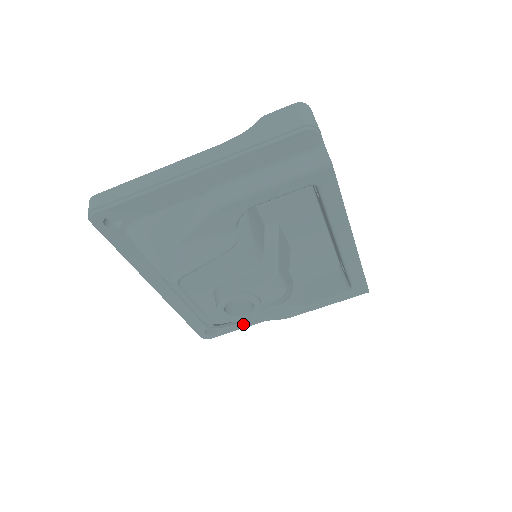
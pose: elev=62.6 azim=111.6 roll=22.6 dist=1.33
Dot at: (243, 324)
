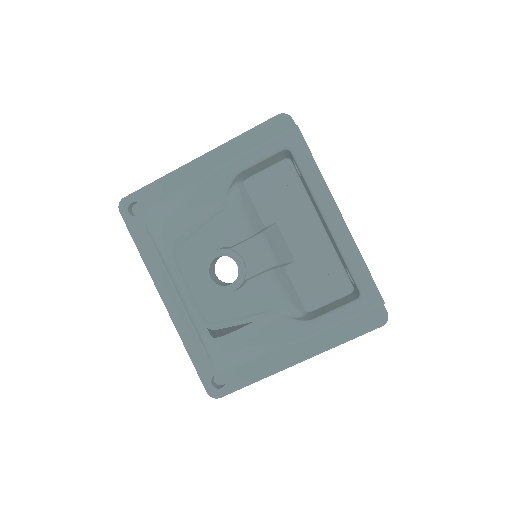
Dot at: (254, 373)
